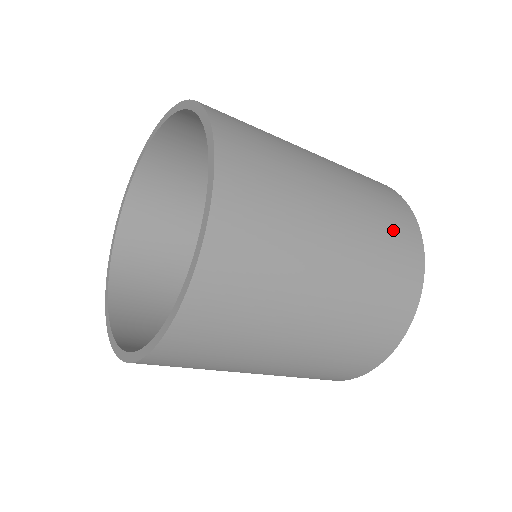
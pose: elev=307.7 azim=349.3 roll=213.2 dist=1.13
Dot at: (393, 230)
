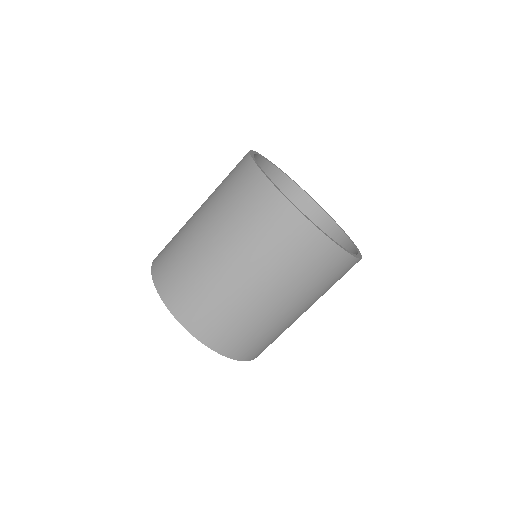
Dot at: (308, 263)
